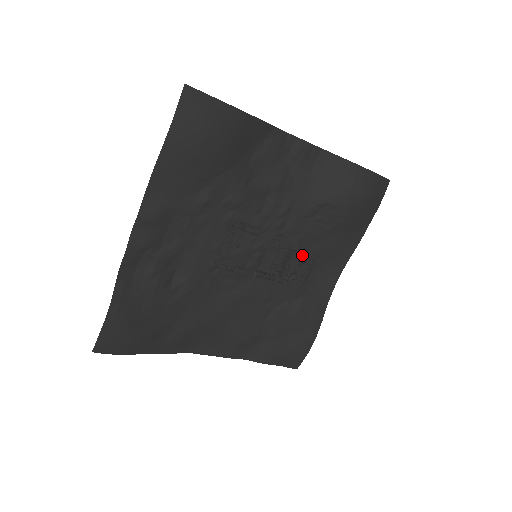
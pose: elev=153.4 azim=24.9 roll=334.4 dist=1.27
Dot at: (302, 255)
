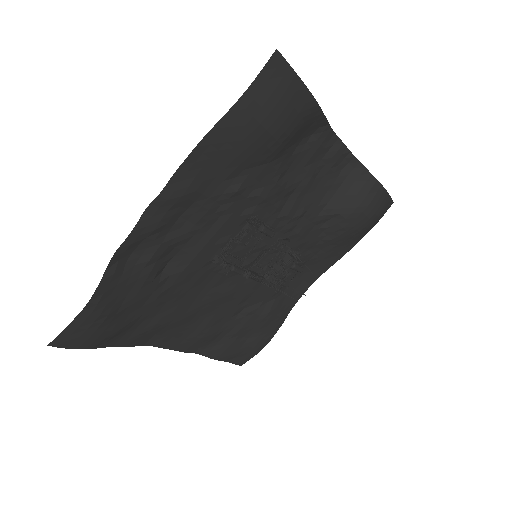
Dot at: occluded
